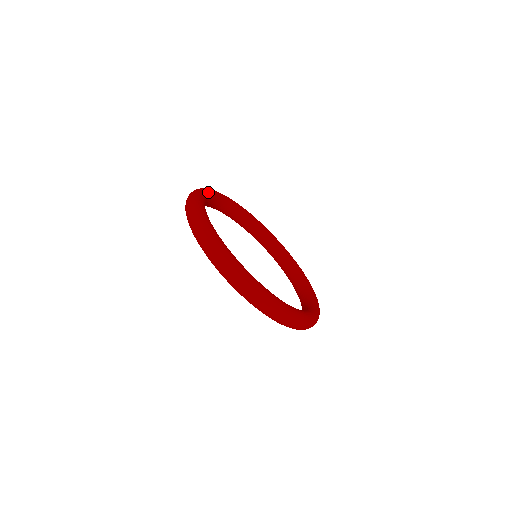
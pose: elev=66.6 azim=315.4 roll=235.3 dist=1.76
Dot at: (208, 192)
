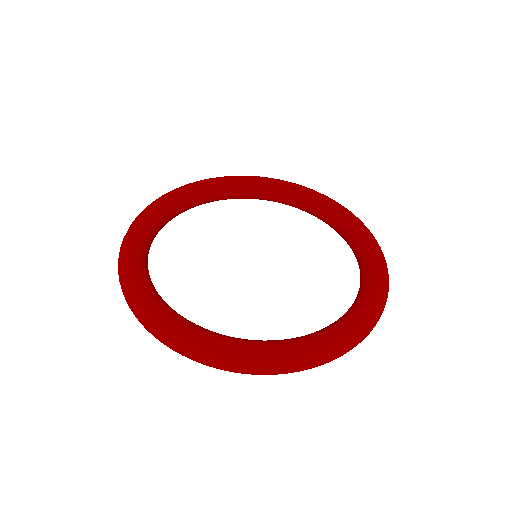
Dot at: (137, 275)
